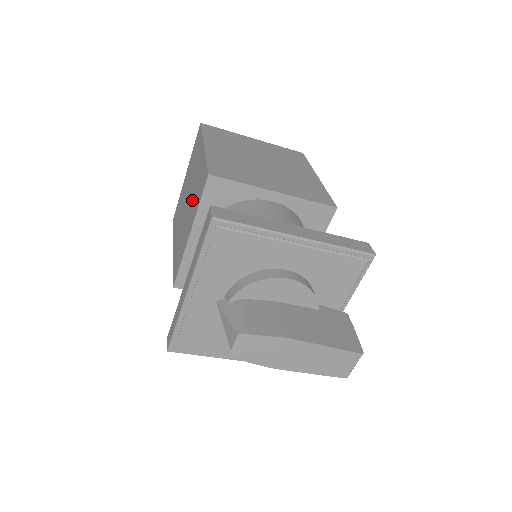
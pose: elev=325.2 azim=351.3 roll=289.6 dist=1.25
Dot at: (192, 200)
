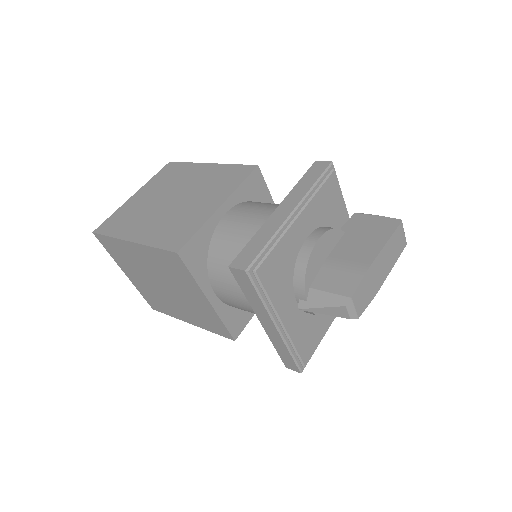
Dot at: (173, 281)
